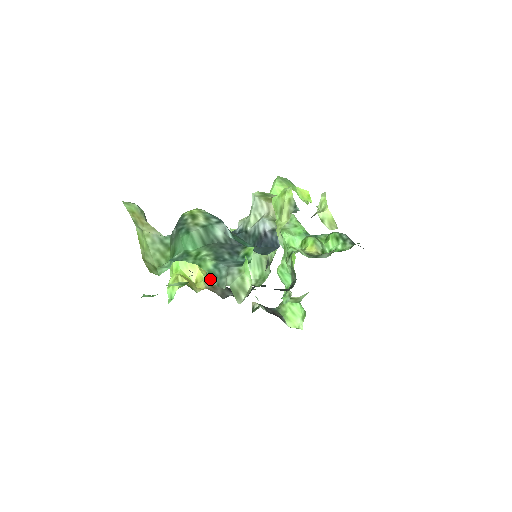
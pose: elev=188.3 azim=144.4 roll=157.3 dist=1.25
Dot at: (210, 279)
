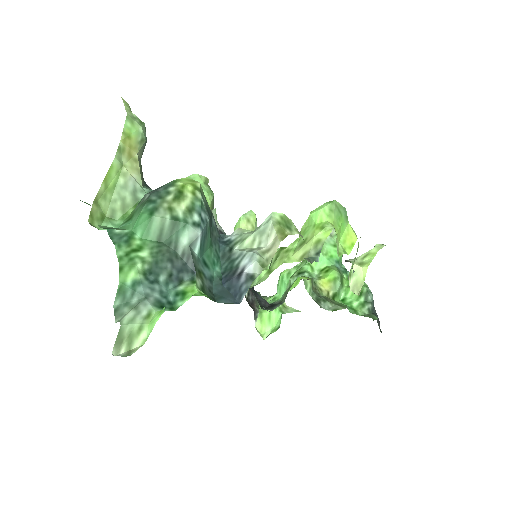
Dot at: occluded
